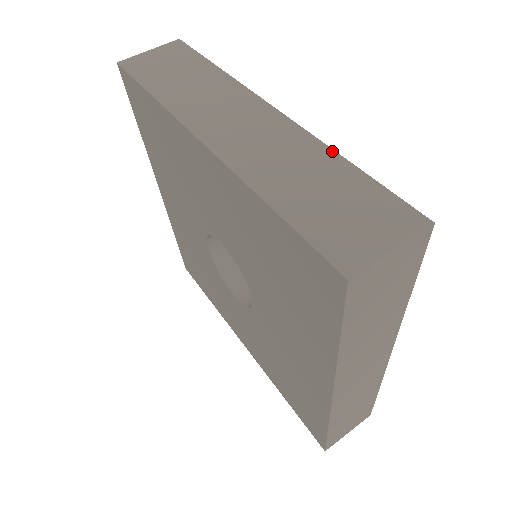
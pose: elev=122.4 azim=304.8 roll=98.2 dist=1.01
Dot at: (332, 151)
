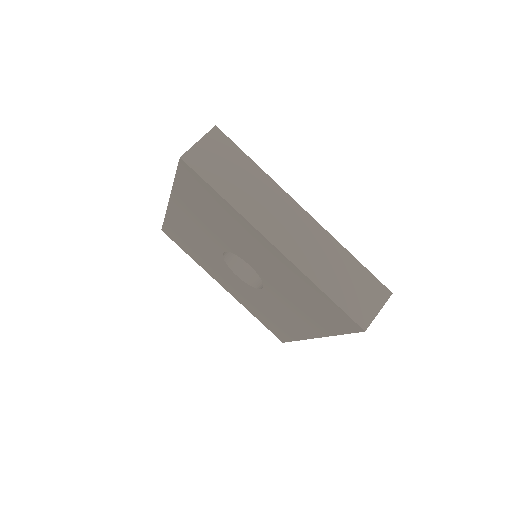
Dot at: (343, 248)
